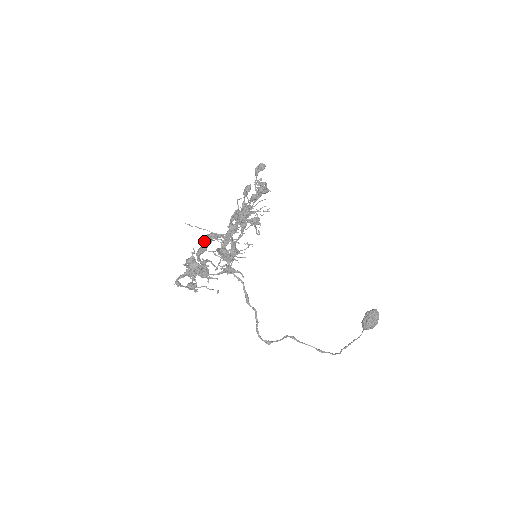
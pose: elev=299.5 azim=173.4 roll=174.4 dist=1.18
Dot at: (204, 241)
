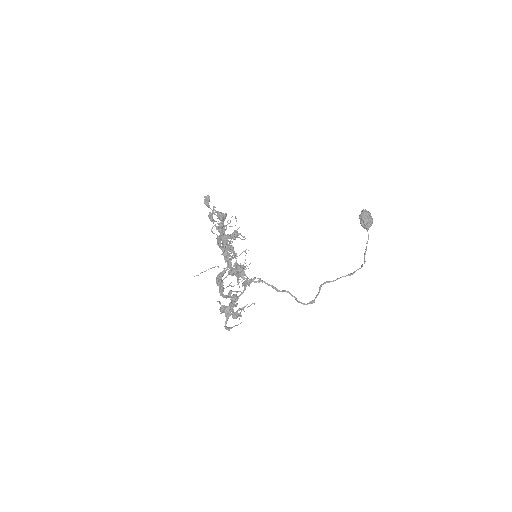
Dot at: (218, 284)
